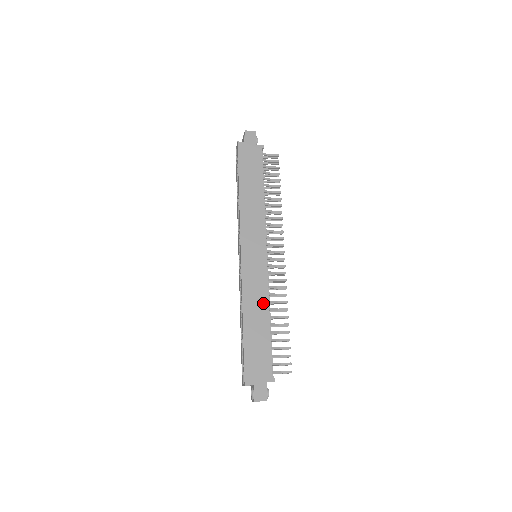
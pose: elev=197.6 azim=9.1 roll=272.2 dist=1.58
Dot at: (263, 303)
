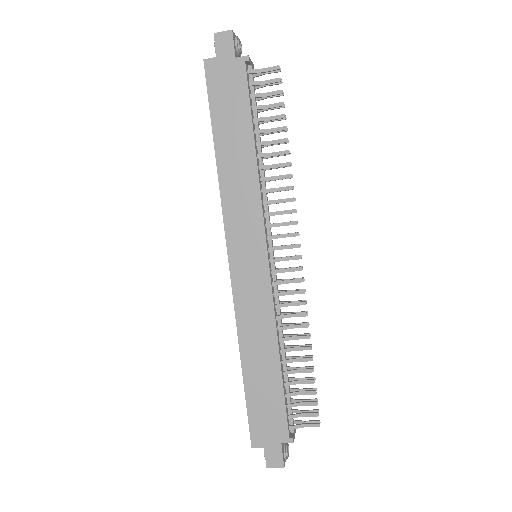
Dot at: (268, 334)
